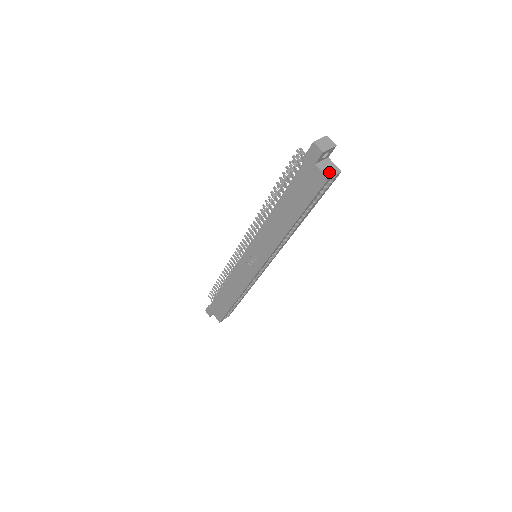
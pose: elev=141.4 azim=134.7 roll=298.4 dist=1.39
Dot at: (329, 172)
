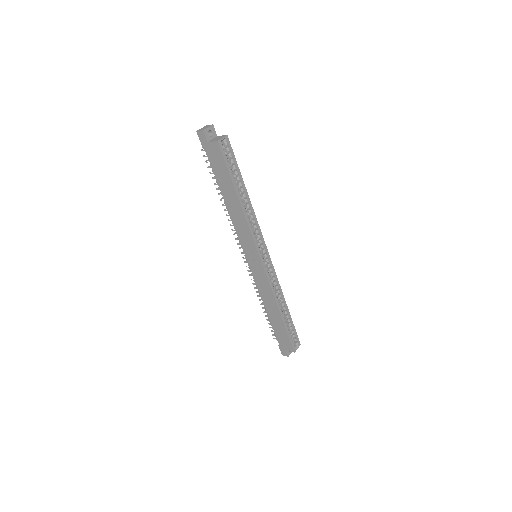
Dot at: (218, 139)
